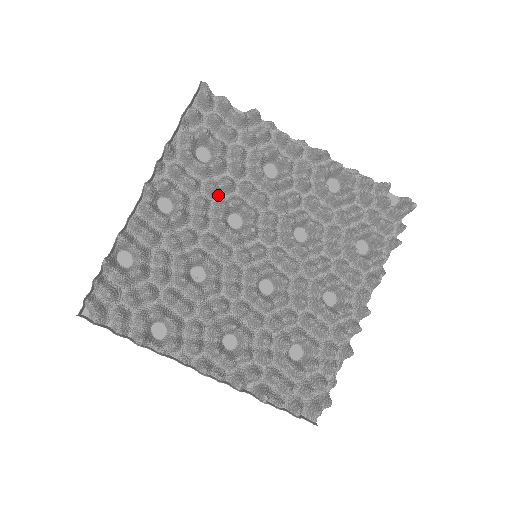
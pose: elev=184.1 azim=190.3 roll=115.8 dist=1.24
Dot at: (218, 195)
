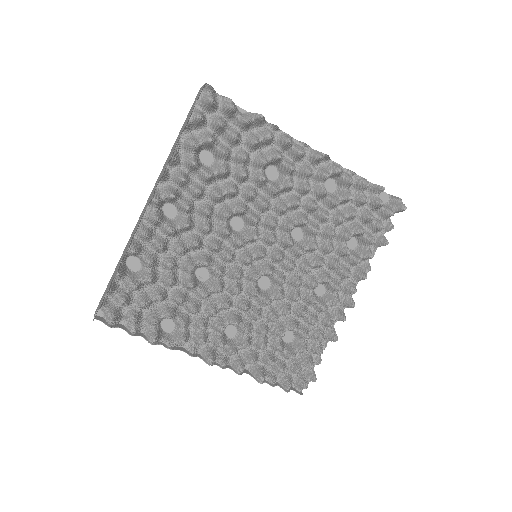
Dot at: (222, 200)
